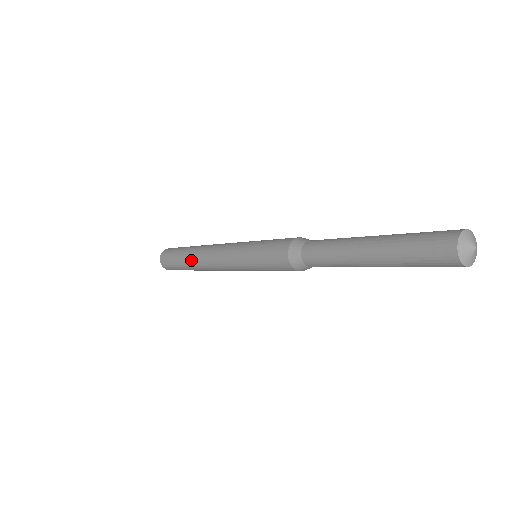
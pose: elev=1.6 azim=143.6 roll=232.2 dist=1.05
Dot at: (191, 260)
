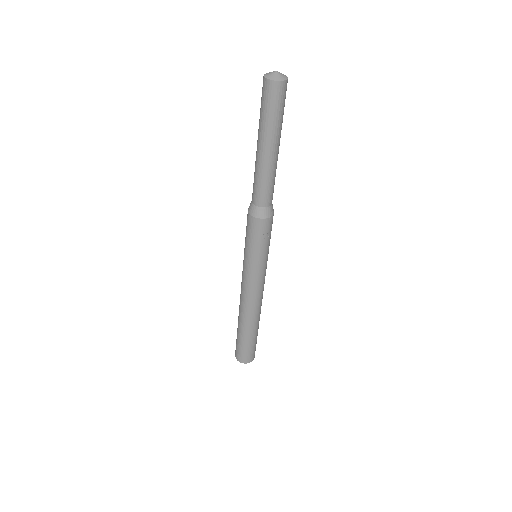
Dot at: occluded
